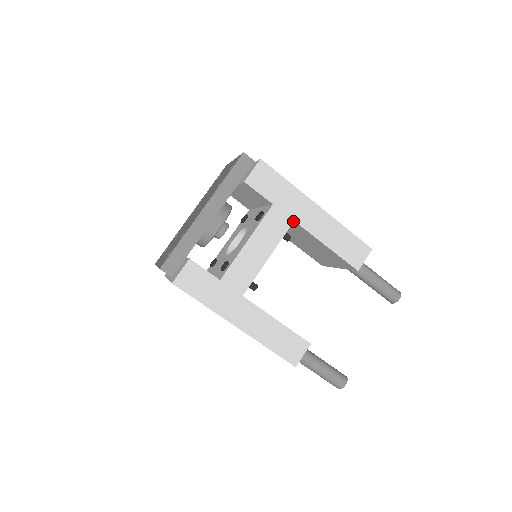
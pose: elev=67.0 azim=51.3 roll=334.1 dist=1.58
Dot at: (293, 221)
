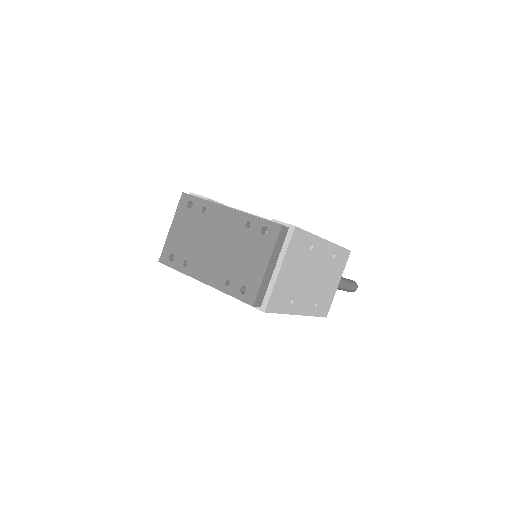
Dot at: occluded
